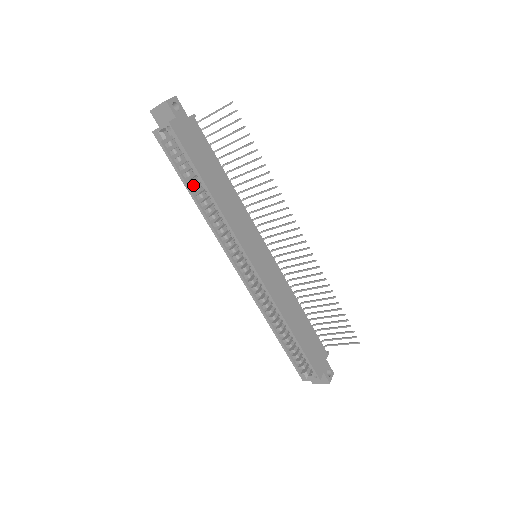
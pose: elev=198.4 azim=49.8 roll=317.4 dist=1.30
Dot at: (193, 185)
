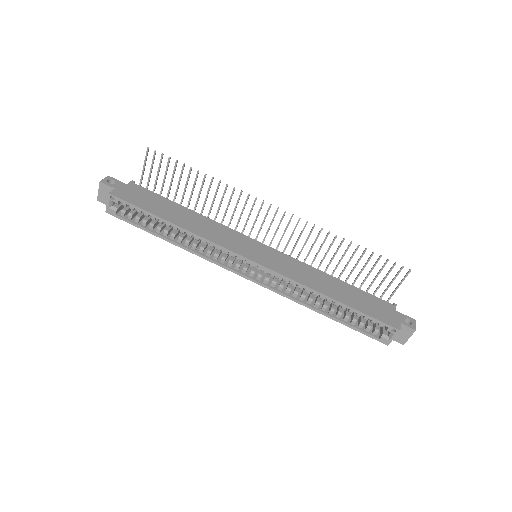
Dot at: (163, 232)
